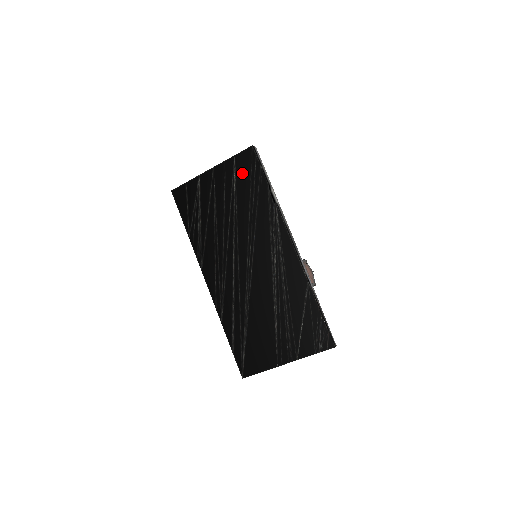
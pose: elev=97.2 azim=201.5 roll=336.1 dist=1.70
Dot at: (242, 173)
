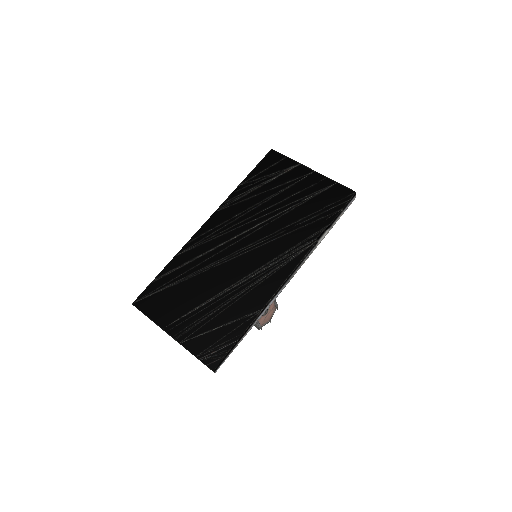
Dot at: (326, 197)
